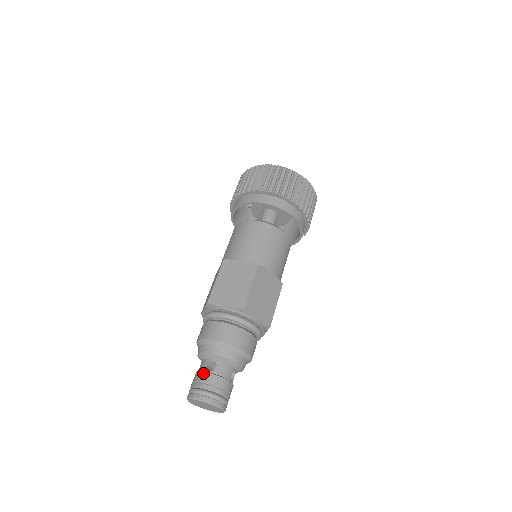
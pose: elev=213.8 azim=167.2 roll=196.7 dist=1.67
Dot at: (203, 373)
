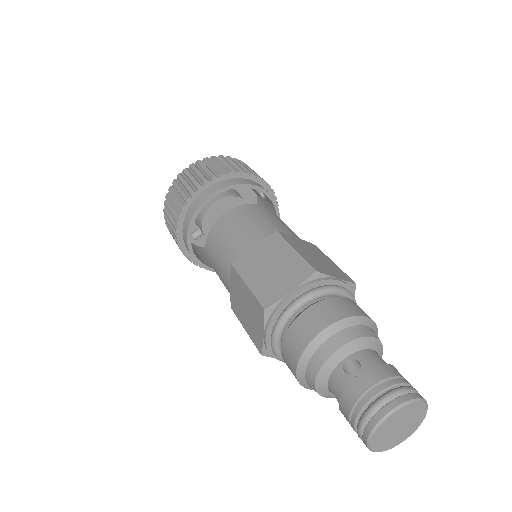
Dot at: (352, 383)
